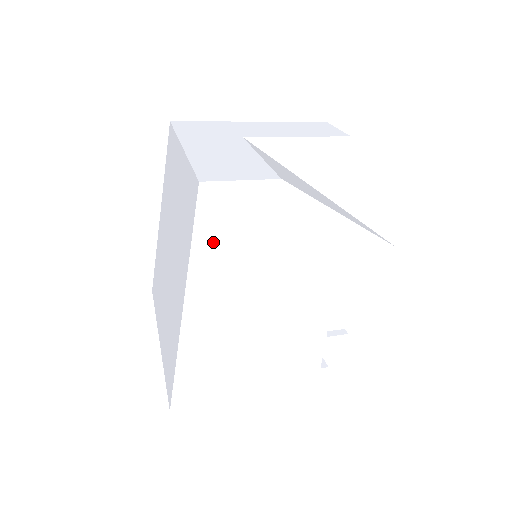
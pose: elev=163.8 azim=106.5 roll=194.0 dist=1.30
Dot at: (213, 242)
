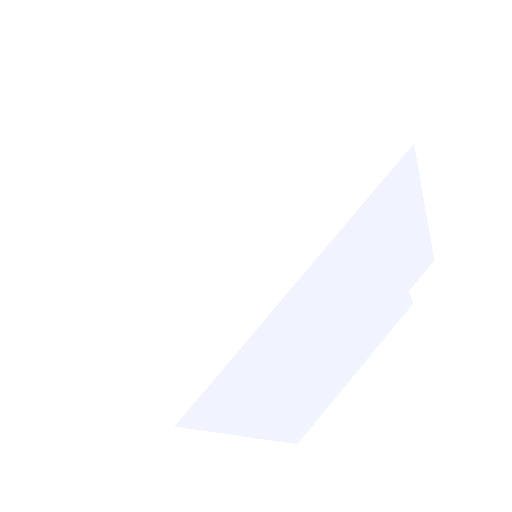
Dot at: occluded
